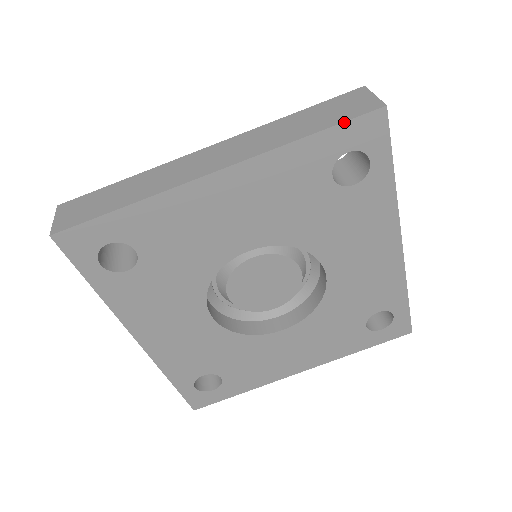
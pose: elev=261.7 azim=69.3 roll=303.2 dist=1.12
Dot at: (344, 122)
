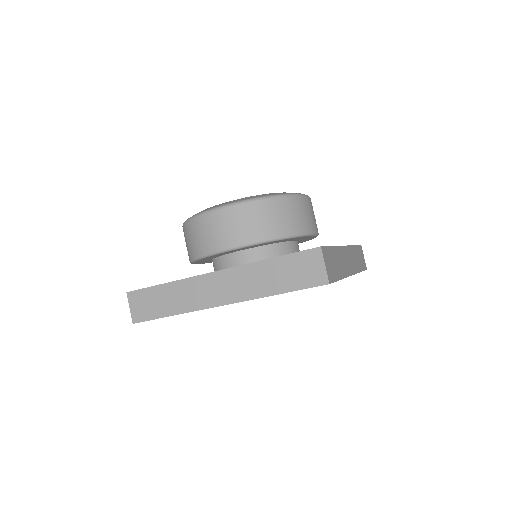
Dot at: occluded
